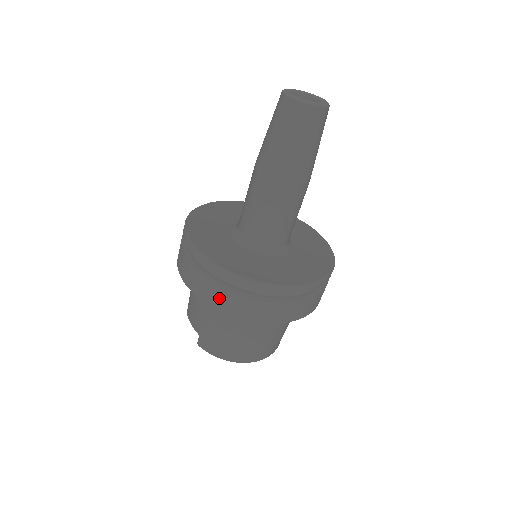
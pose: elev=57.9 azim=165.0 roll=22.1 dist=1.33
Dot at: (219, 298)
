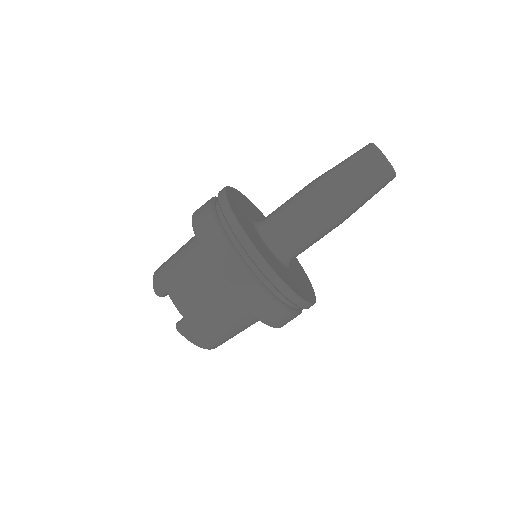
Dot at: (261, 305)
